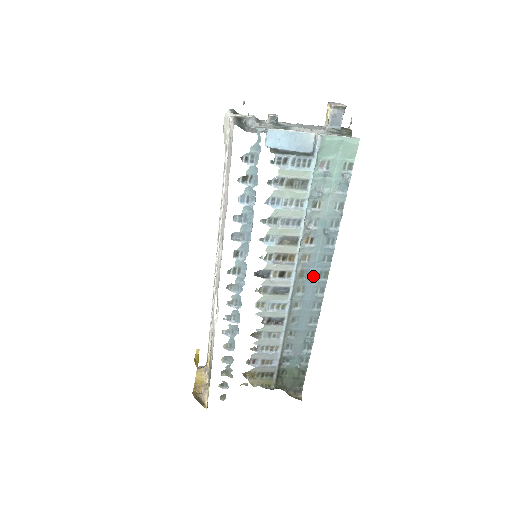
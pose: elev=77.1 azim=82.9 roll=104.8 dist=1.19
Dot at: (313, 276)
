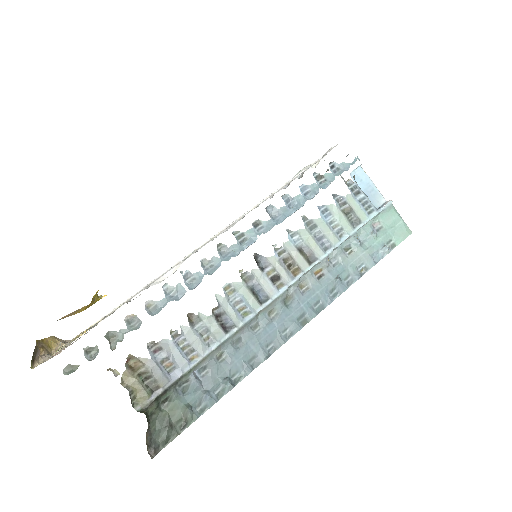
Dot at: (294, 311)
